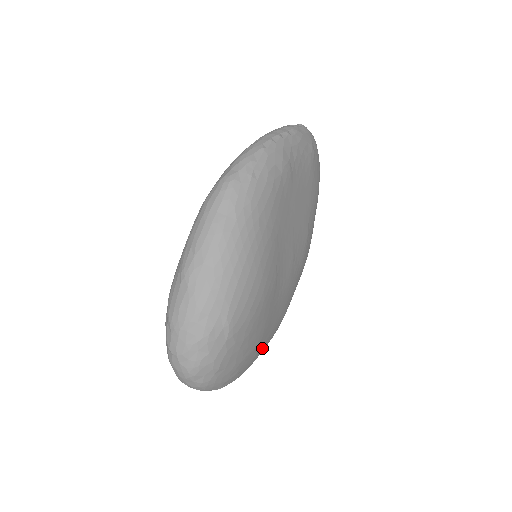
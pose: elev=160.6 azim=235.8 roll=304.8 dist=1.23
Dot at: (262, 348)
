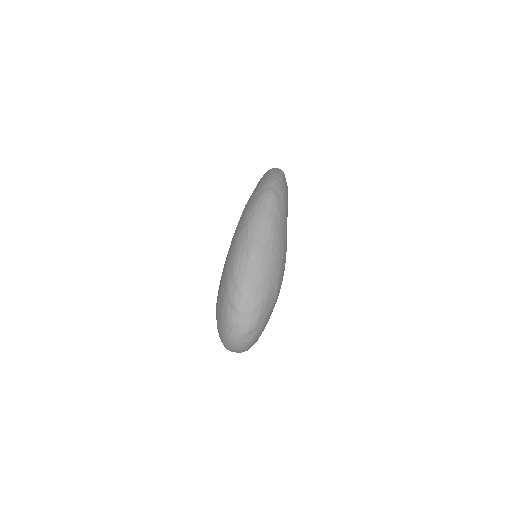
Dot at: occluded
